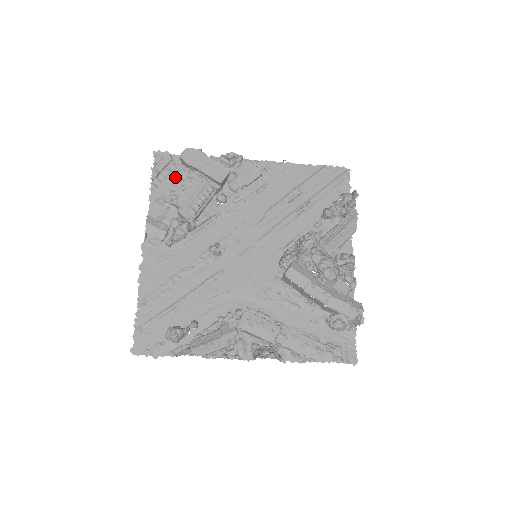
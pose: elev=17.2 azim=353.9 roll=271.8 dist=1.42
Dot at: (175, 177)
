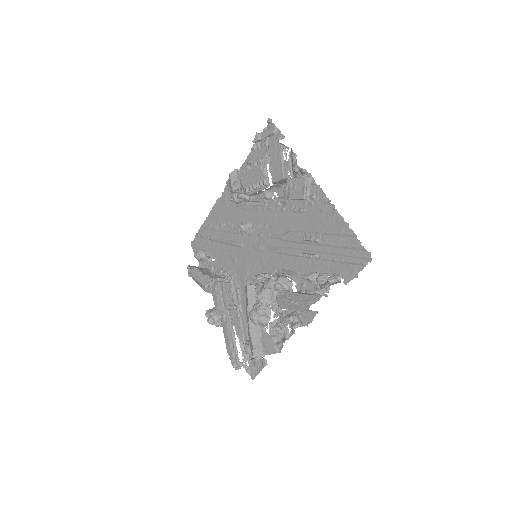
Dot at: (268, 150)
